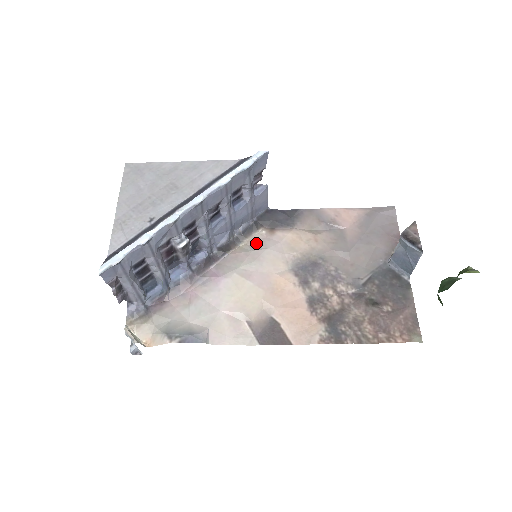
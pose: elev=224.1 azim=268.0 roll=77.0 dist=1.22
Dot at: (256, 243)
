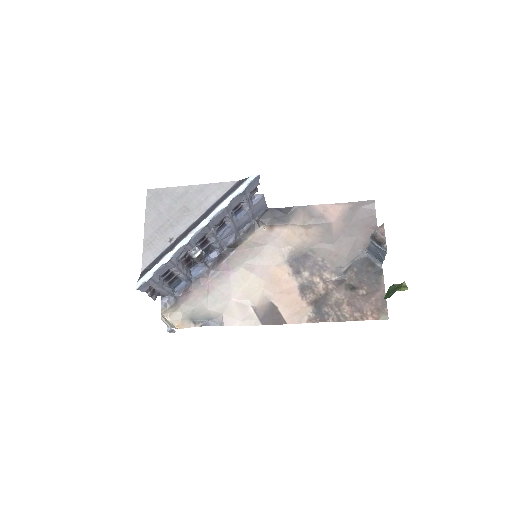
Dot at: (258, 239)
